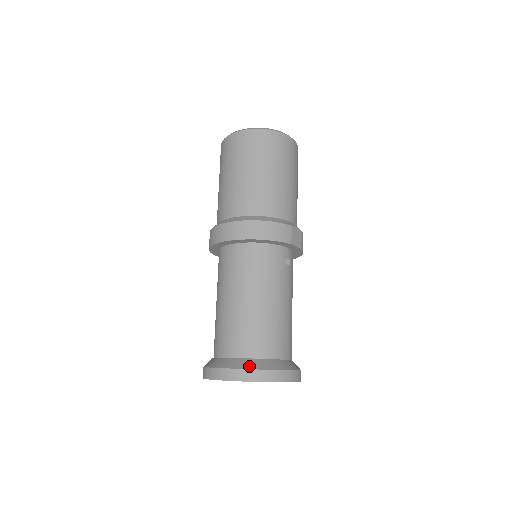
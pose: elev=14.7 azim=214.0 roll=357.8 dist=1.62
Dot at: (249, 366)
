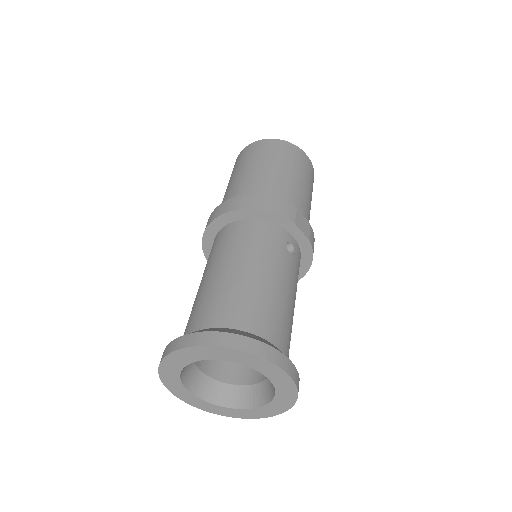
Dot at: (218, 330)
